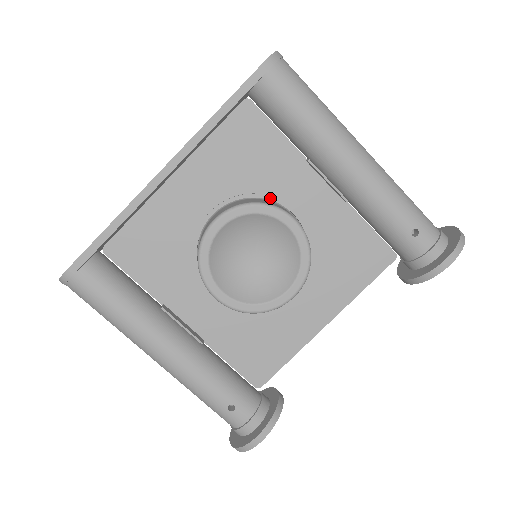
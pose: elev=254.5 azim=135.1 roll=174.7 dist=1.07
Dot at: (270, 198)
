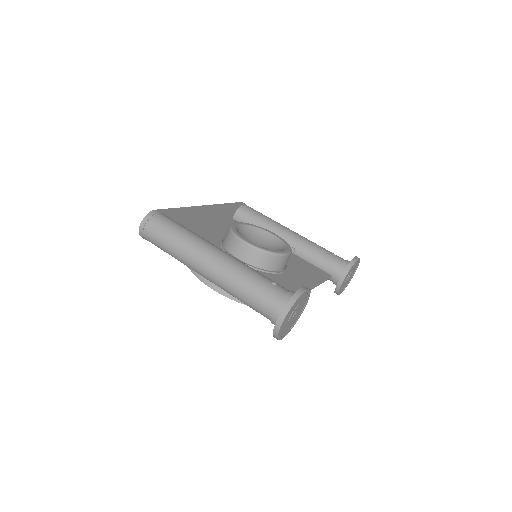
Dot at: occluded
